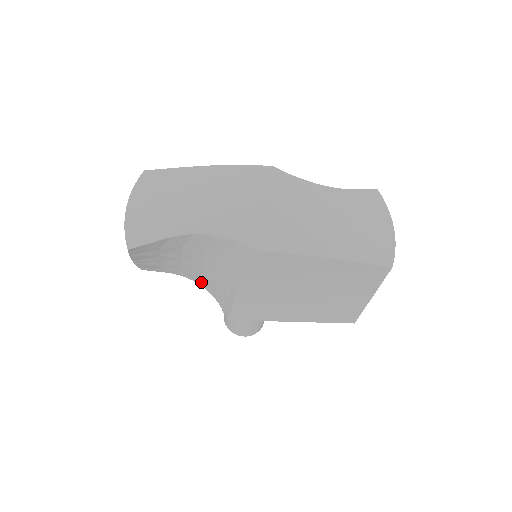
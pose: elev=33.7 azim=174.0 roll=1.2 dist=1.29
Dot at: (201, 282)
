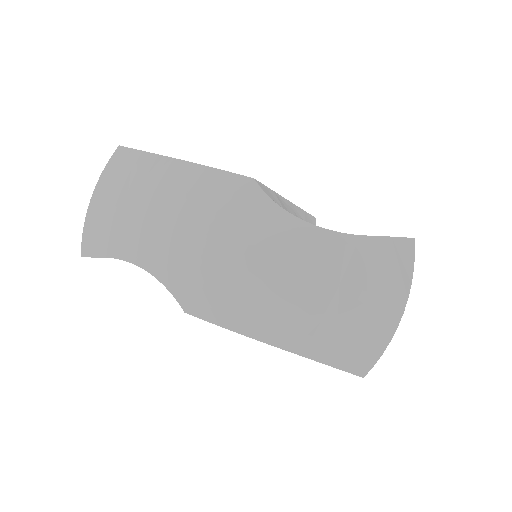
Dot at: occluded
